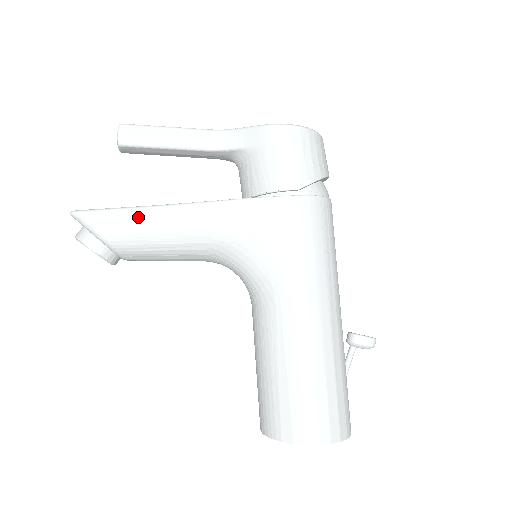
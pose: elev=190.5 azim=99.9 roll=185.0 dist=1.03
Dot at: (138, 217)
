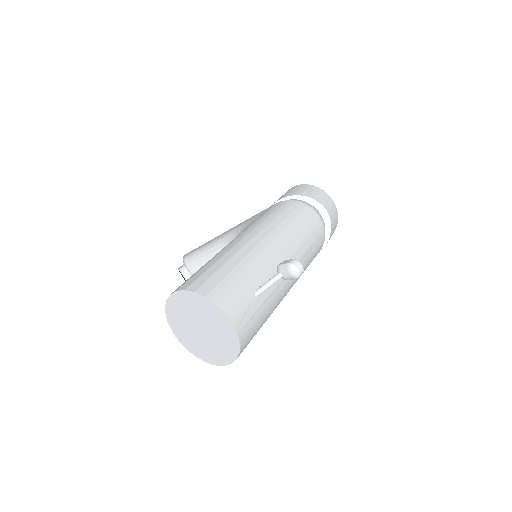
Dot at: occluded
